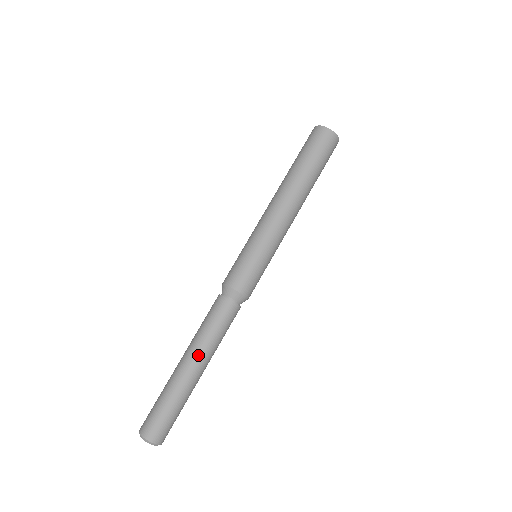
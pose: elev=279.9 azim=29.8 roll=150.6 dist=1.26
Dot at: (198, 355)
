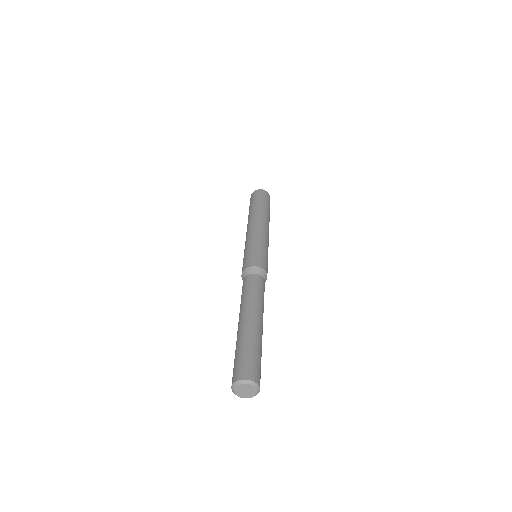
Dot at: (259, 312)
